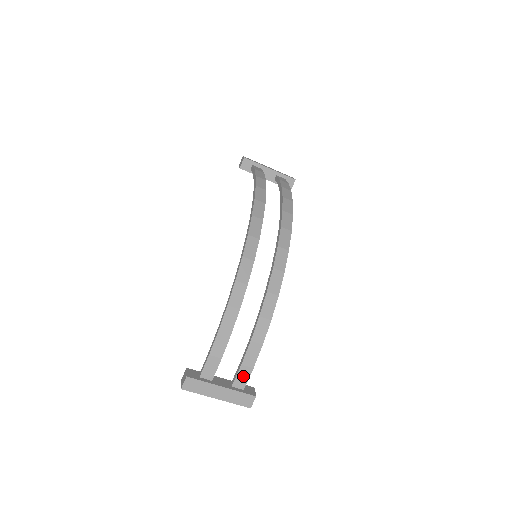
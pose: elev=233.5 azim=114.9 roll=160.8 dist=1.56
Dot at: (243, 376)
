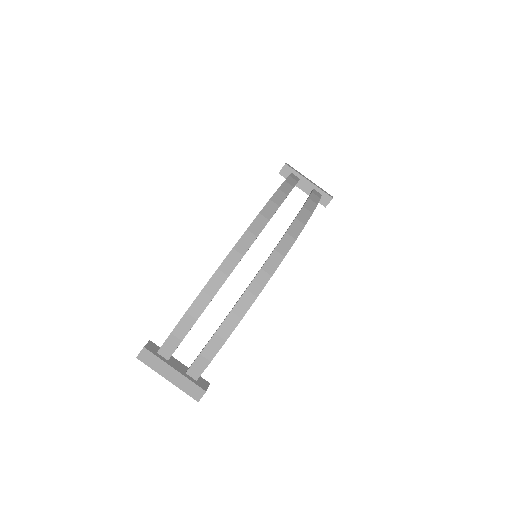
Dot at: (199, 366)
